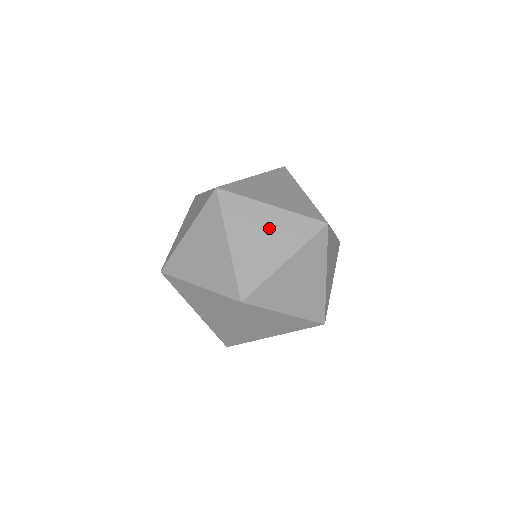
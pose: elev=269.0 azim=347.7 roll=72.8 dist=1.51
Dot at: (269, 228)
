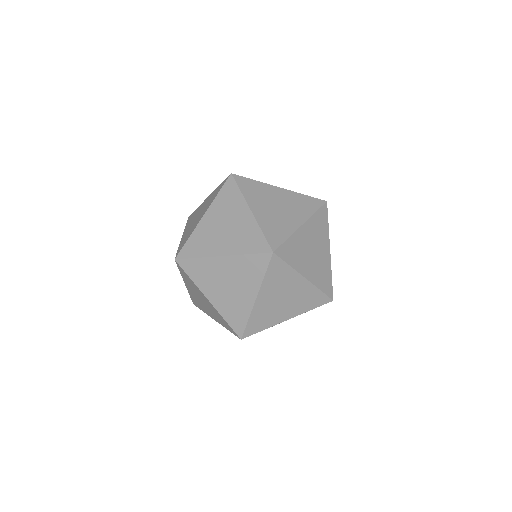
Dot at: (229, 276)
